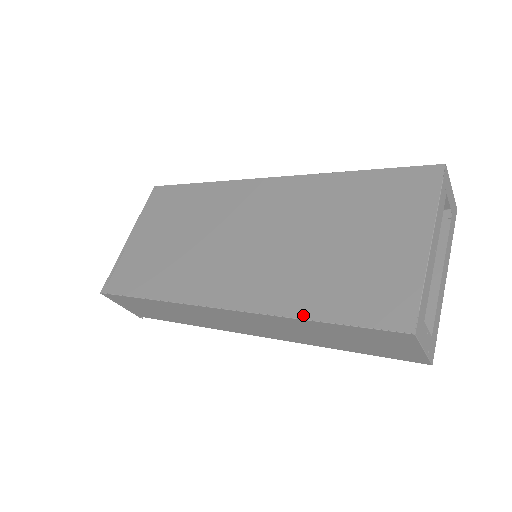
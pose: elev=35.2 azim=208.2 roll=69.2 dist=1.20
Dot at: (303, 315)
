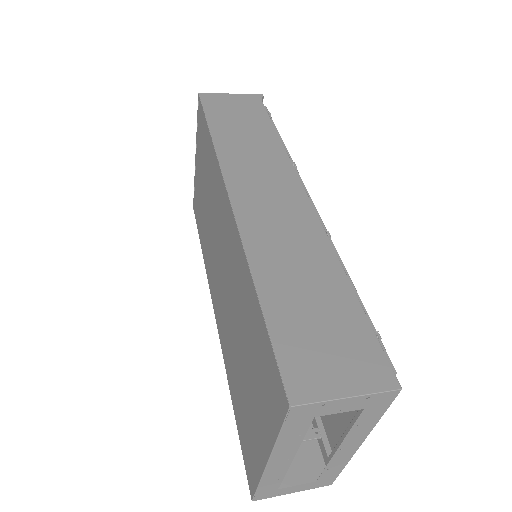
Dot at: (230, 392)
